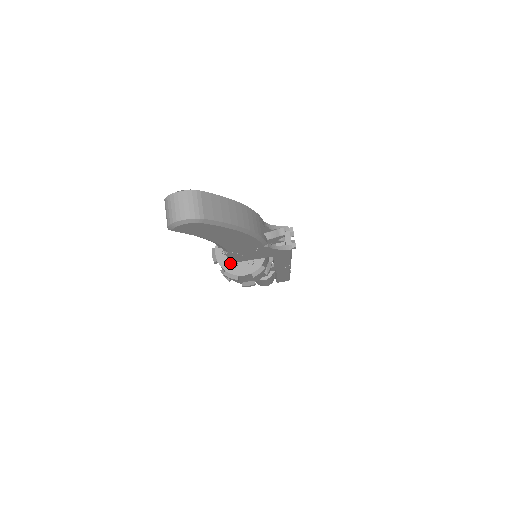
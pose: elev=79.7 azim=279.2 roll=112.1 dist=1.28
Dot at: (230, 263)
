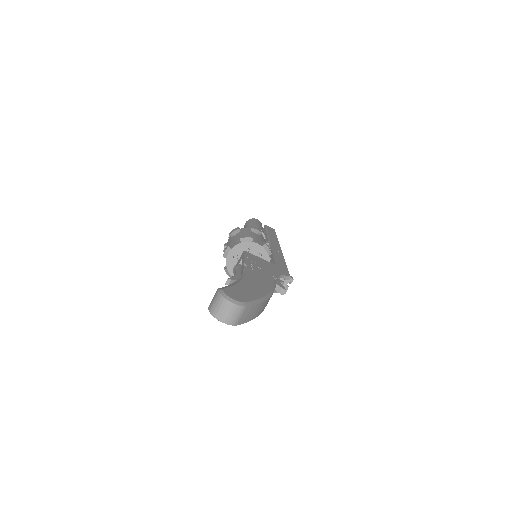
Dot at: occluded
